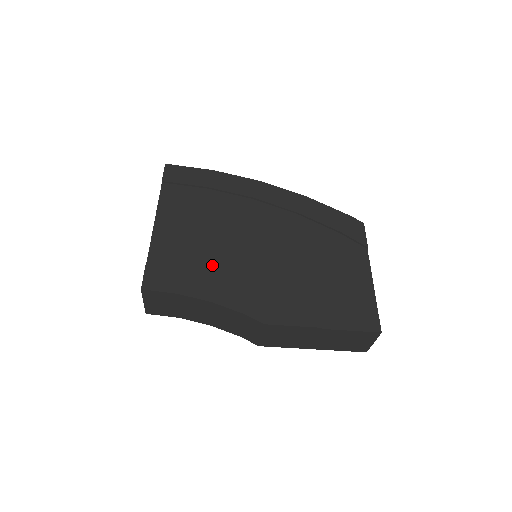
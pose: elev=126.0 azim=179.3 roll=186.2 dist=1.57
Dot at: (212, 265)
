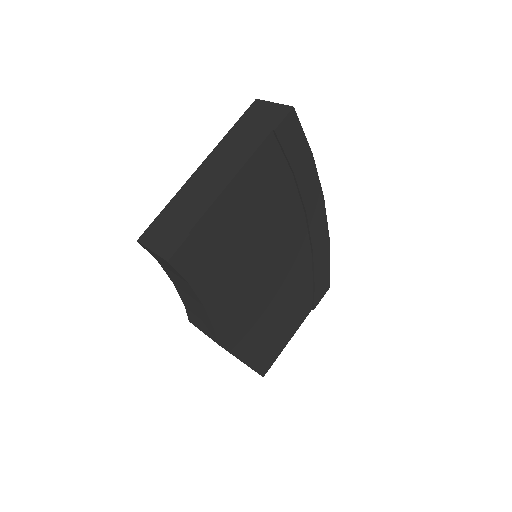
Dot at: (231, 266)
